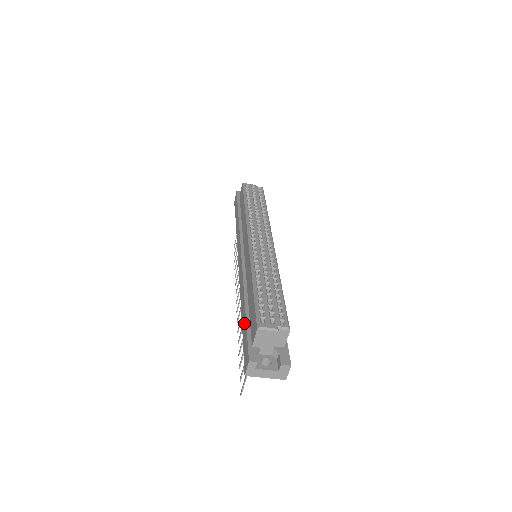
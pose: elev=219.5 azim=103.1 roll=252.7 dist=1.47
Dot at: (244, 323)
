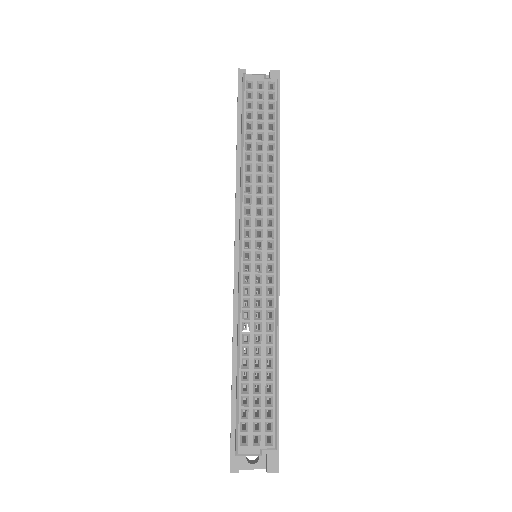
Dot at: (231, 397)
